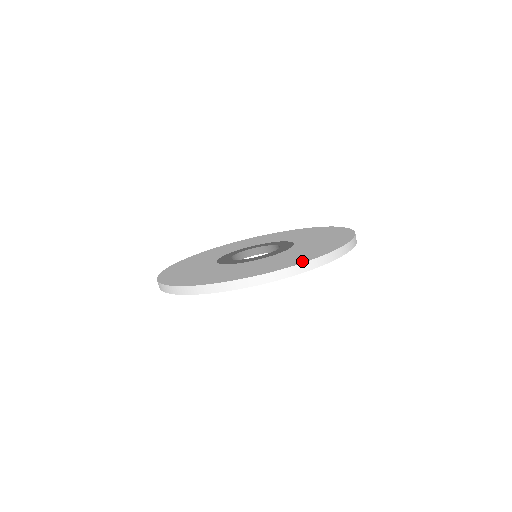
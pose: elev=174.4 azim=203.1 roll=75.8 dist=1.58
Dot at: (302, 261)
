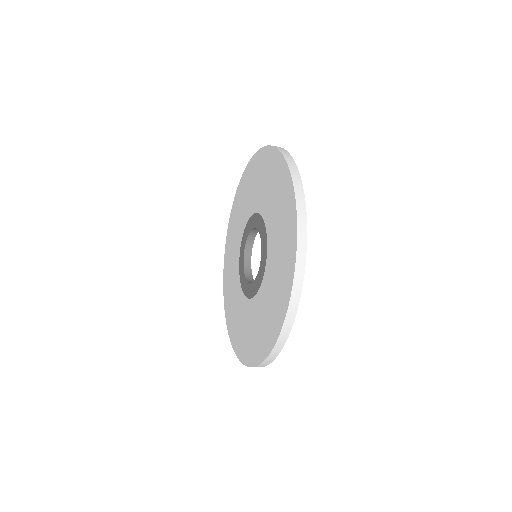
Dot at: (266, 351)
